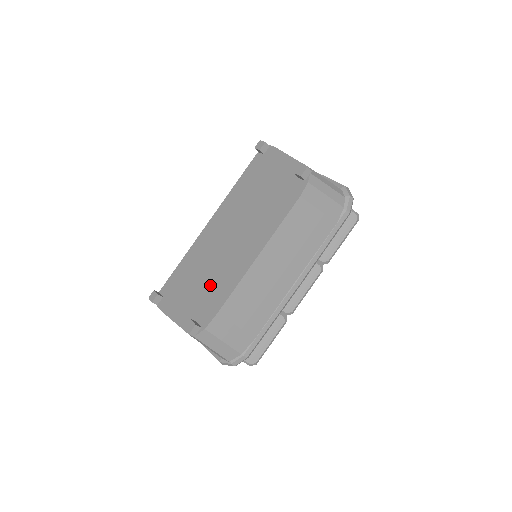
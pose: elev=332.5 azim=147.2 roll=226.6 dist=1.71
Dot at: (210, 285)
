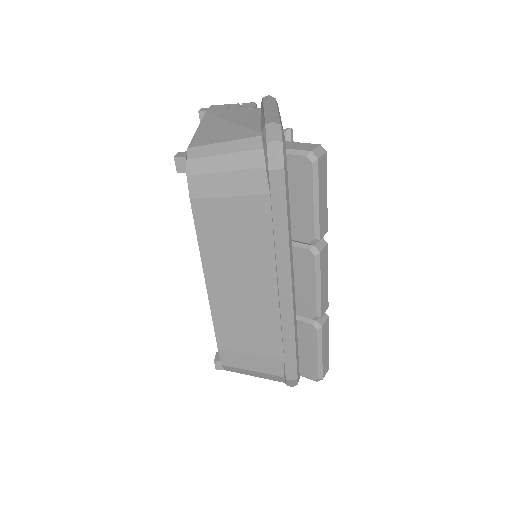
Dot at: occluded
